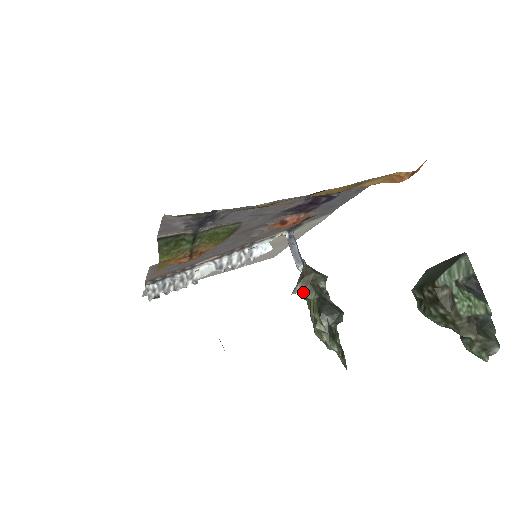
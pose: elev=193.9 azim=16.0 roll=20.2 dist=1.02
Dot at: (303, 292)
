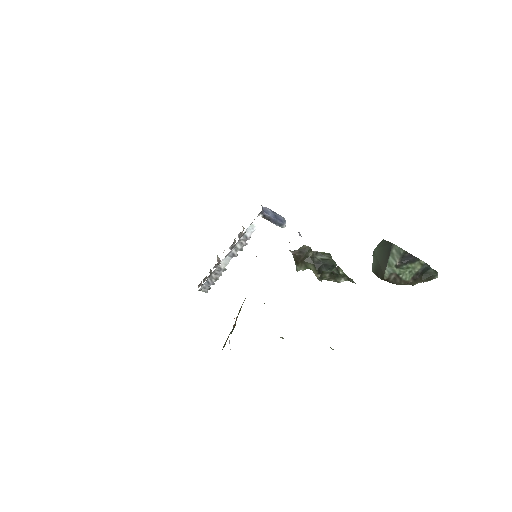
Dot at: (303, 267)
